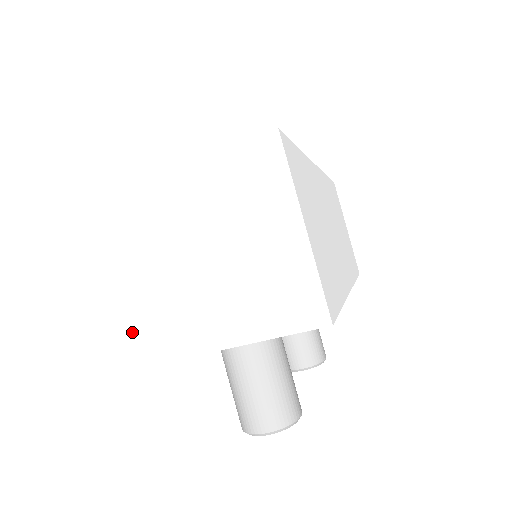
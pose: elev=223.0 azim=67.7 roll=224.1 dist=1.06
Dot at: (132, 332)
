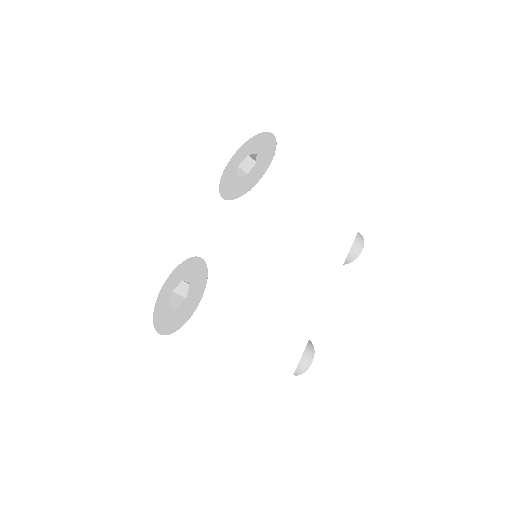
Dot at: occluded
